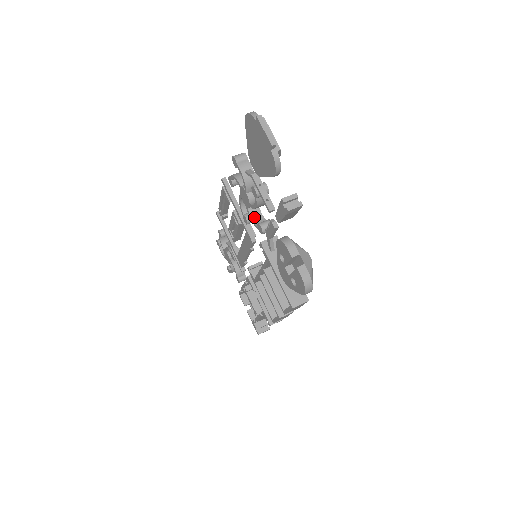
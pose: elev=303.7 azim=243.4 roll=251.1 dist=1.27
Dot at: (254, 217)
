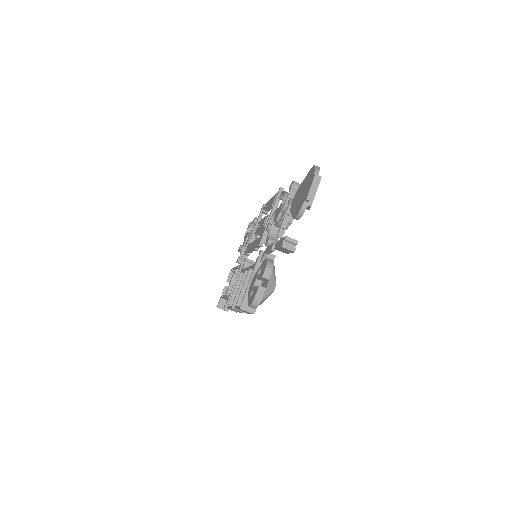
Dot at: (272, 231)
